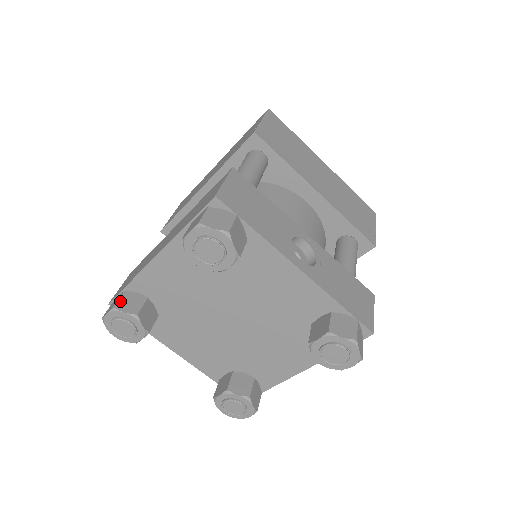
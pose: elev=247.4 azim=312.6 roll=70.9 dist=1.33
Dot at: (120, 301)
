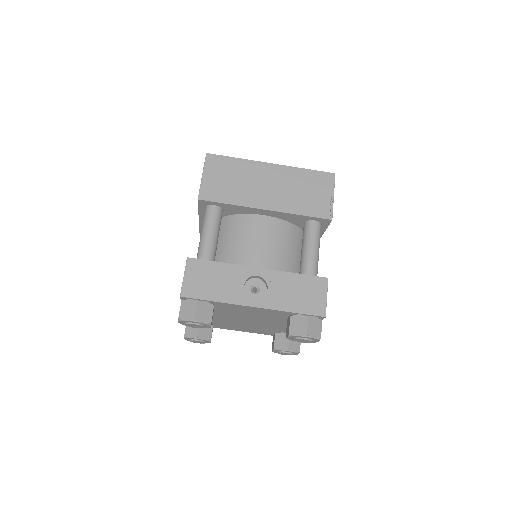
Dot at: (186, 331)
